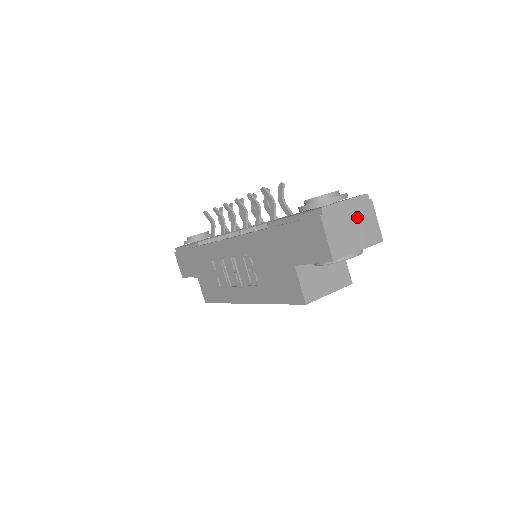
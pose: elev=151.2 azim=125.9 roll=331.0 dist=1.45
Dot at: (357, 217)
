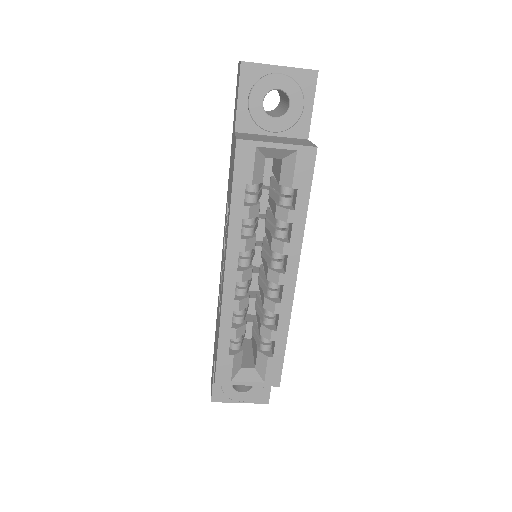
Dot at: occluded
